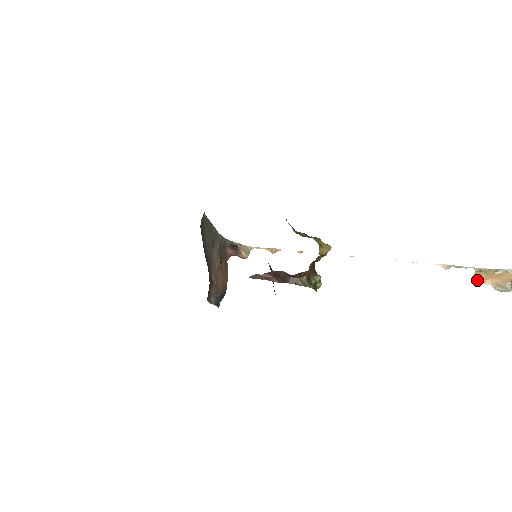
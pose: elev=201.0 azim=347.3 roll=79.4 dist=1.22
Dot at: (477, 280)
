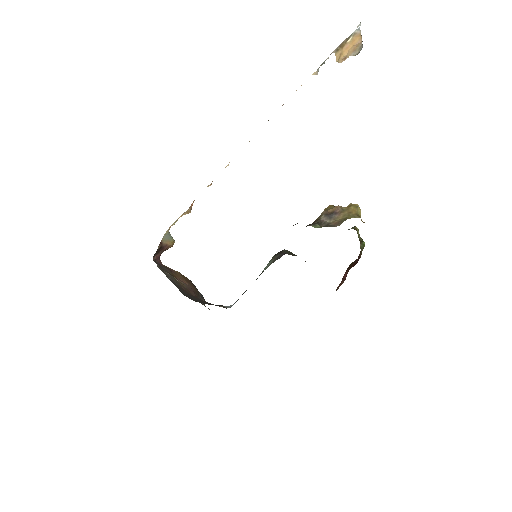
Dot at: (341, 61)
